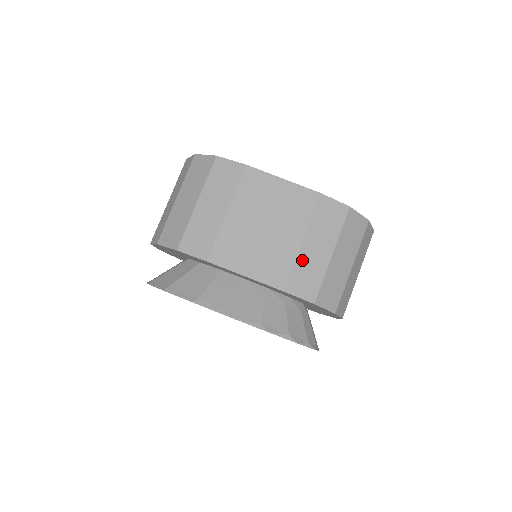
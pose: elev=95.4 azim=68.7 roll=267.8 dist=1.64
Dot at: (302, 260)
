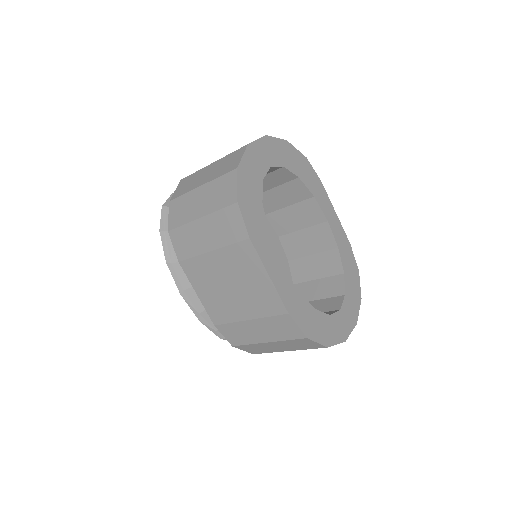
Dot at: (240, 326)
